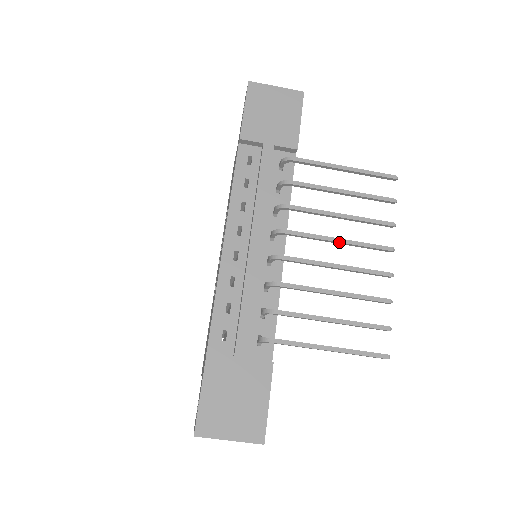
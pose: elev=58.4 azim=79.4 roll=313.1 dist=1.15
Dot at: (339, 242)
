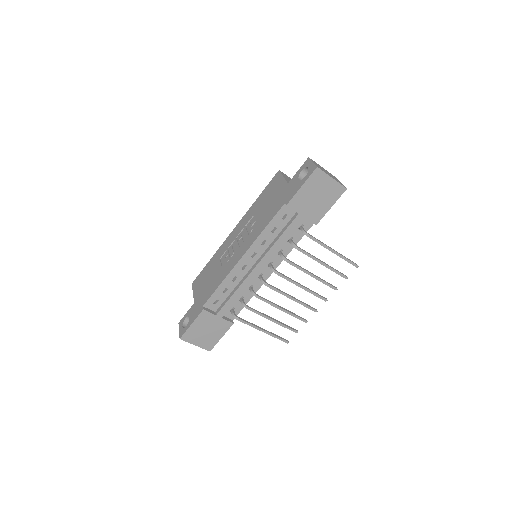
Dot at: (302, 288)
